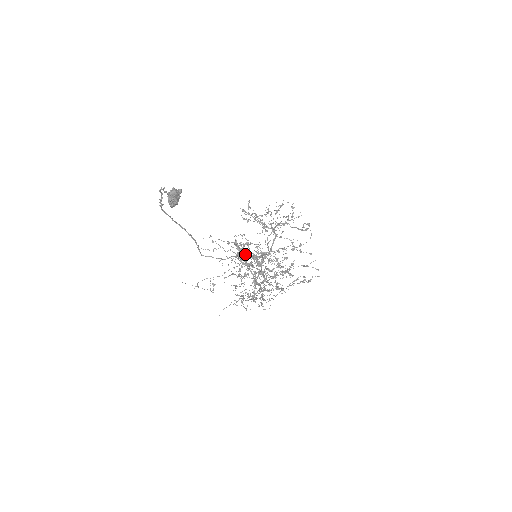
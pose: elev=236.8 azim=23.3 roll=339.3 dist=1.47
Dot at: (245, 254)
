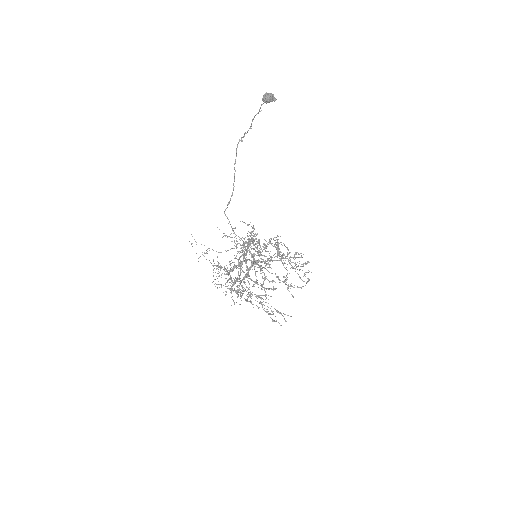
Dot at: occluded
